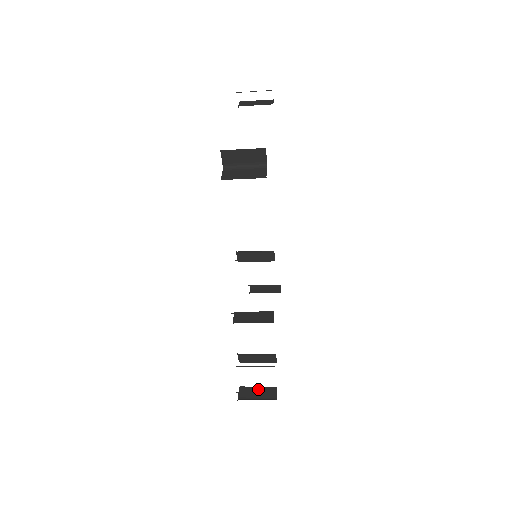
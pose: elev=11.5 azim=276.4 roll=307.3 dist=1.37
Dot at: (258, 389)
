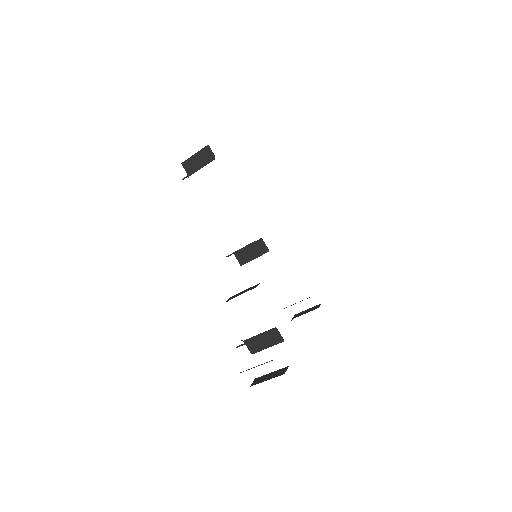
Dot at: (270, 374)
